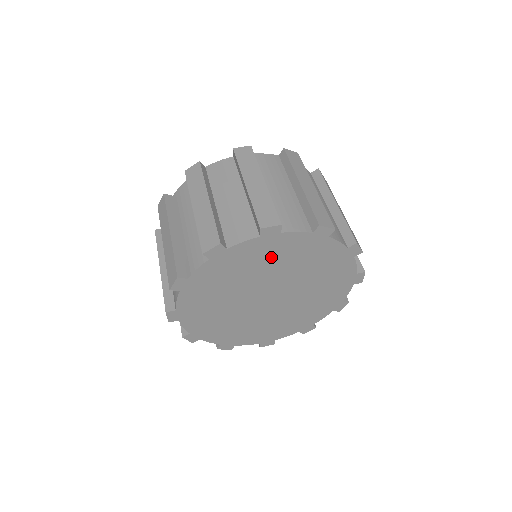
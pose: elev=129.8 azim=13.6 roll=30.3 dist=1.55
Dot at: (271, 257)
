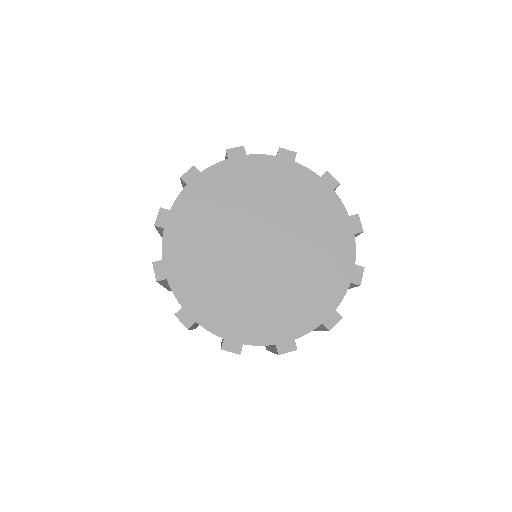
Dot at: (306, 205)
